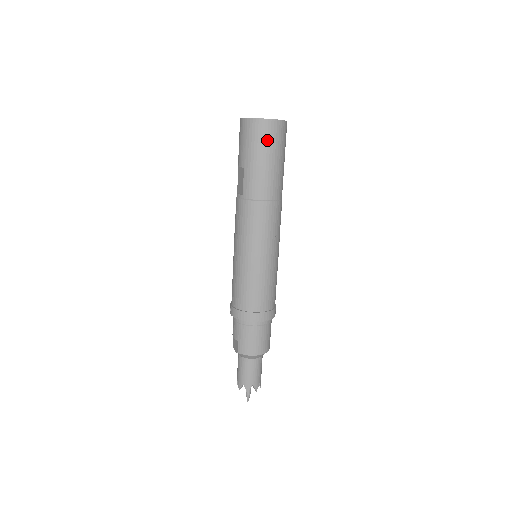
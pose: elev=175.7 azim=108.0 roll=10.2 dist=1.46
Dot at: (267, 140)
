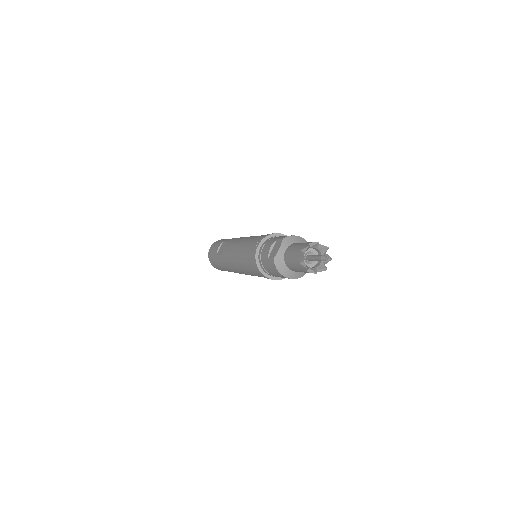
Dot at: occluded
